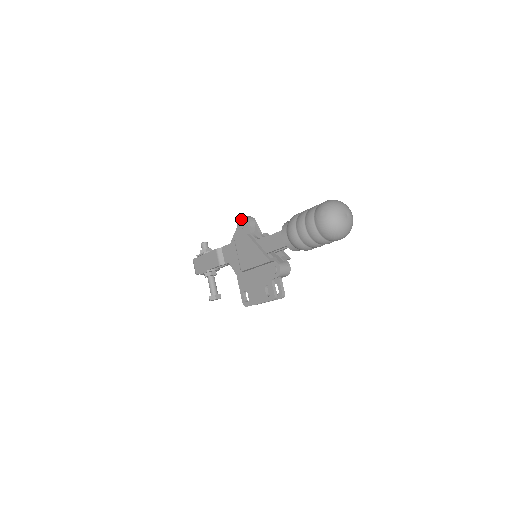
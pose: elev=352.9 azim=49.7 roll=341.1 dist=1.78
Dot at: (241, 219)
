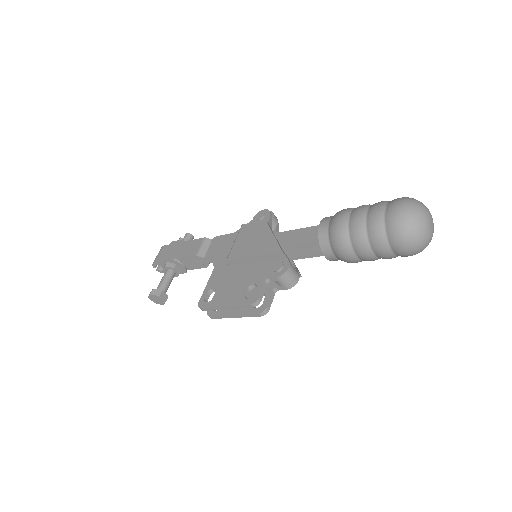
Dot at: (264, 210)
